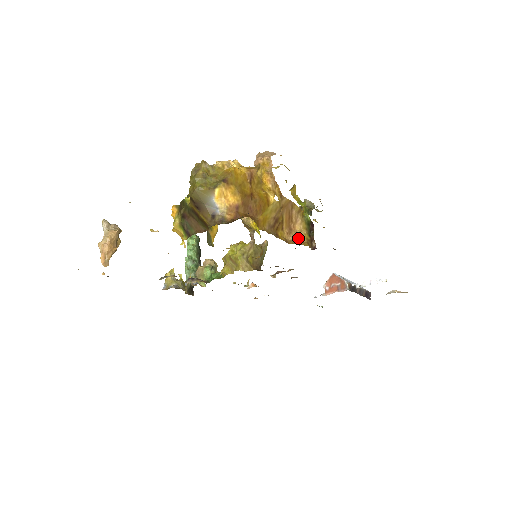
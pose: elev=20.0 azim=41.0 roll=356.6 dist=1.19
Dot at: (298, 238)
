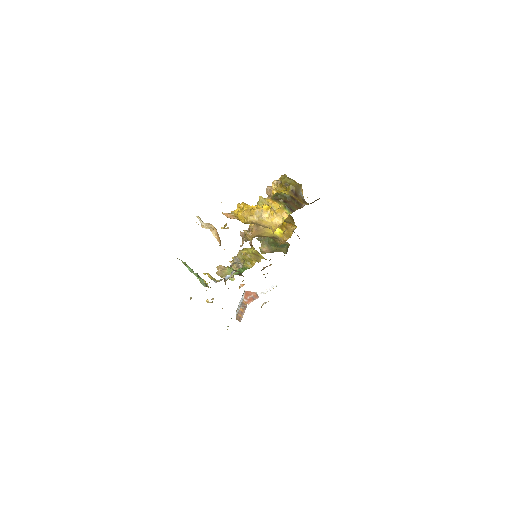
Dot at: occluded
